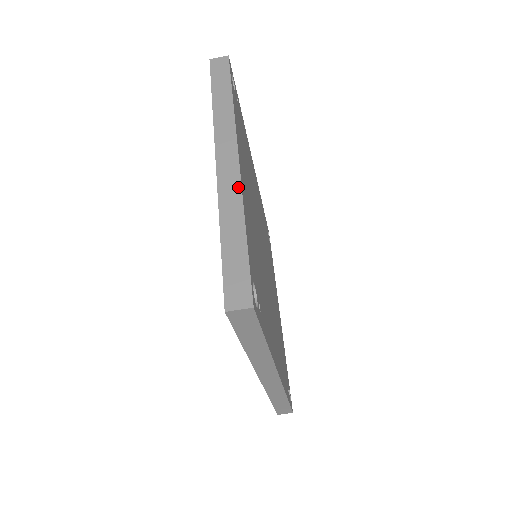
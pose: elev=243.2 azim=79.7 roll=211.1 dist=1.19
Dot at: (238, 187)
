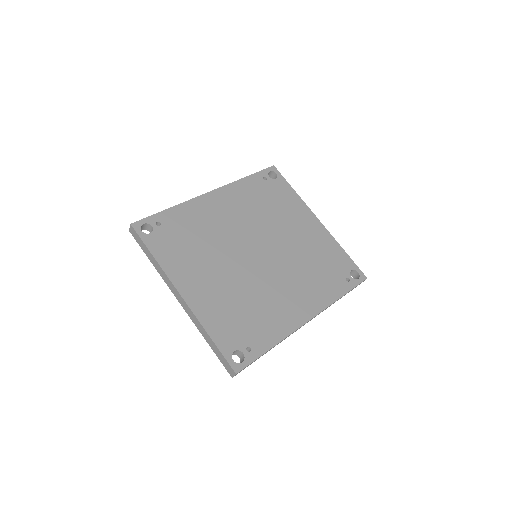
Dot at: (193, 315)
